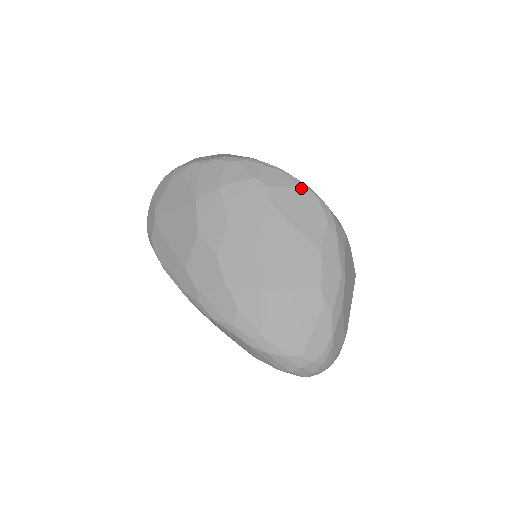
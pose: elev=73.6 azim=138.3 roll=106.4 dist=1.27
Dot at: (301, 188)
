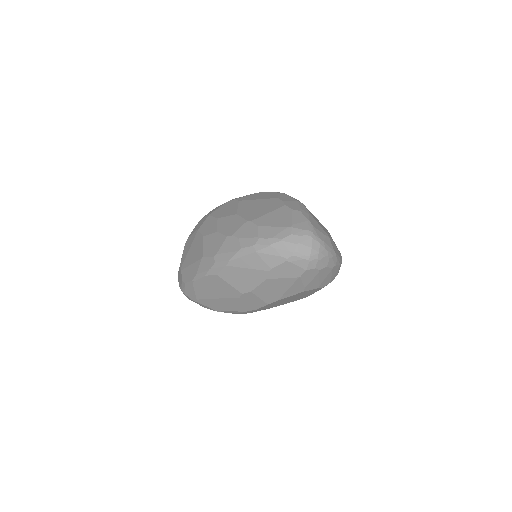
Dot at: (256, 193)
